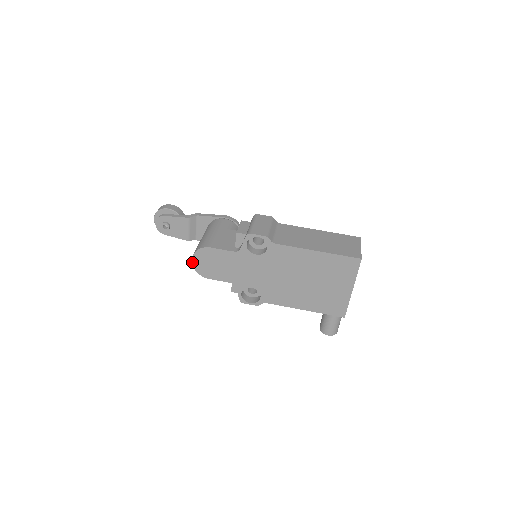
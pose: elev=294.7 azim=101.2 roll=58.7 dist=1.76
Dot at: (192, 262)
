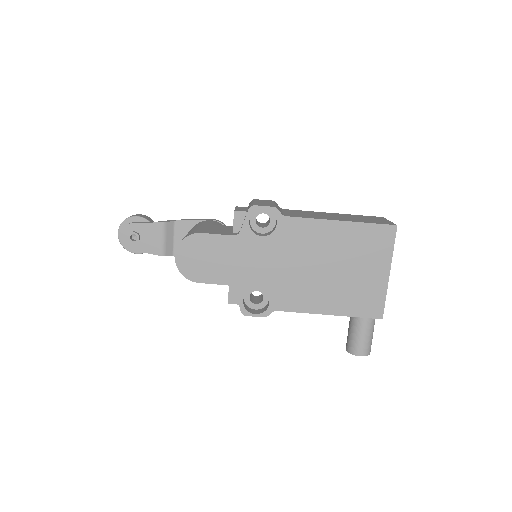
Dot at: (175, 259)
